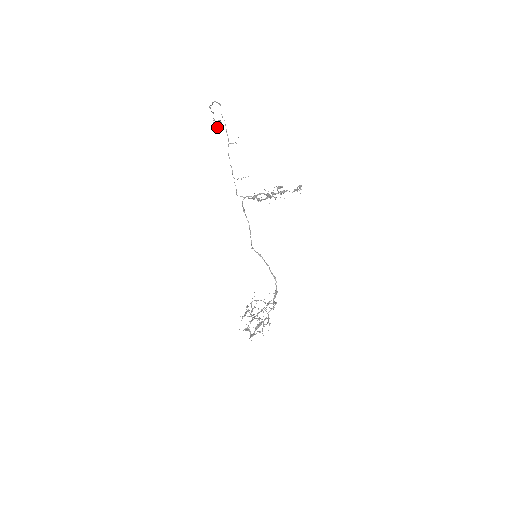
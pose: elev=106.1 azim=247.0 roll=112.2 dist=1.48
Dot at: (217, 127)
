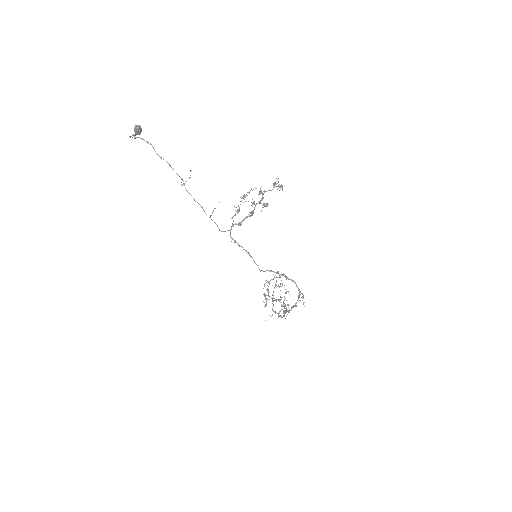
Dot at: (138, 133)
